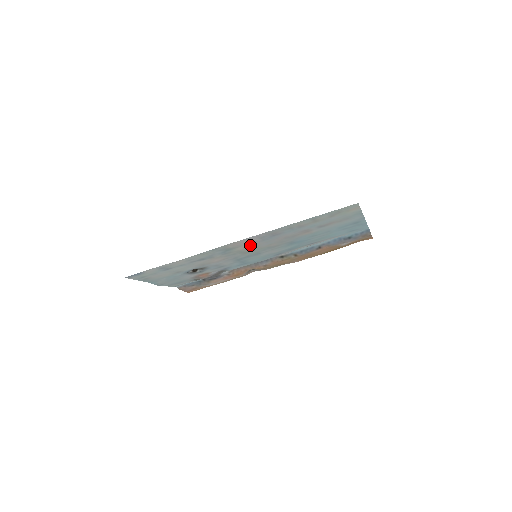
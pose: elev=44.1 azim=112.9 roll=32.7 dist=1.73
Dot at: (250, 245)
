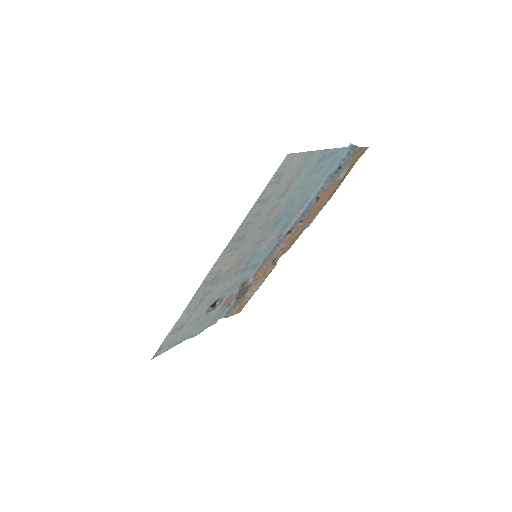
Dot at: (231, 260)
